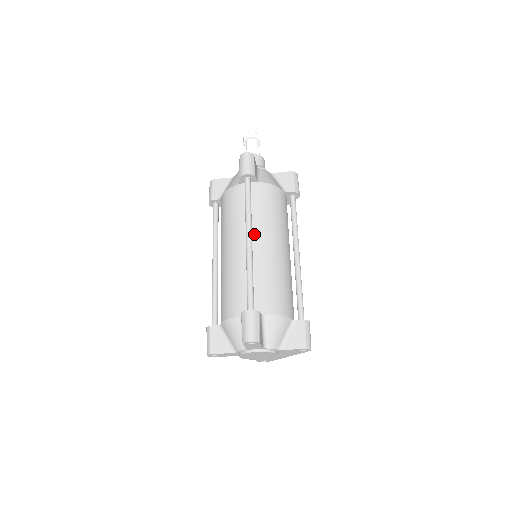
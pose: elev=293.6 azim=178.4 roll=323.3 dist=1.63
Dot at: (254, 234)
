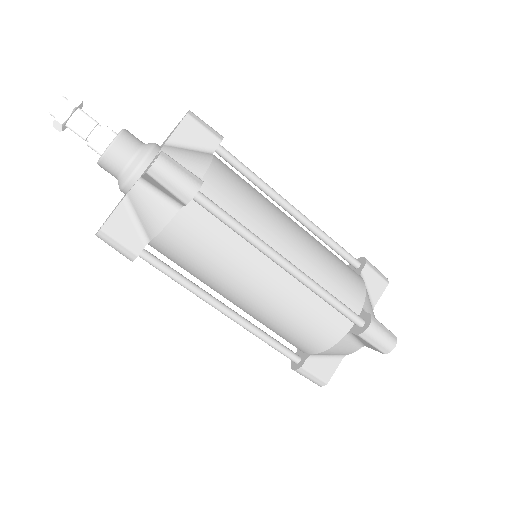
Dot at: occluded
